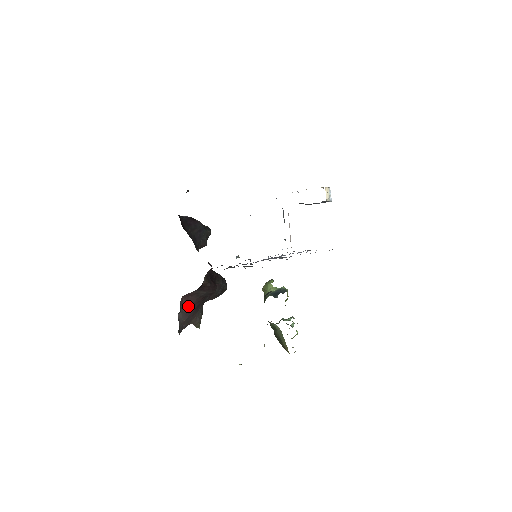
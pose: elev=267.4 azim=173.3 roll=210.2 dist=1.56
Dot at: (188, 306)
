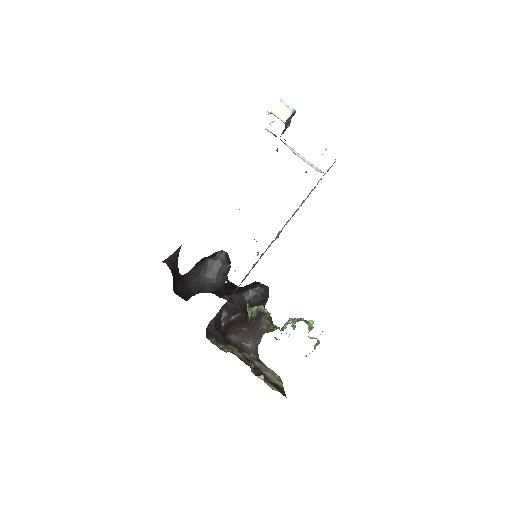
Dot at: (242, 334)
